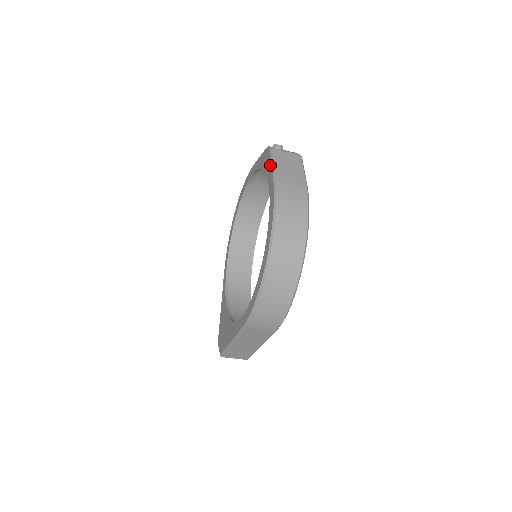
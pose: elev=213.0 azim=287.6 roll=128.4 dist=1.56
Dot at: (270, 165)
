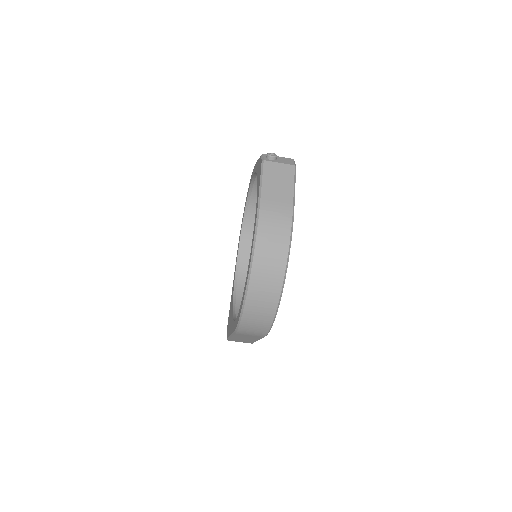
Dot at: (259, 181)
